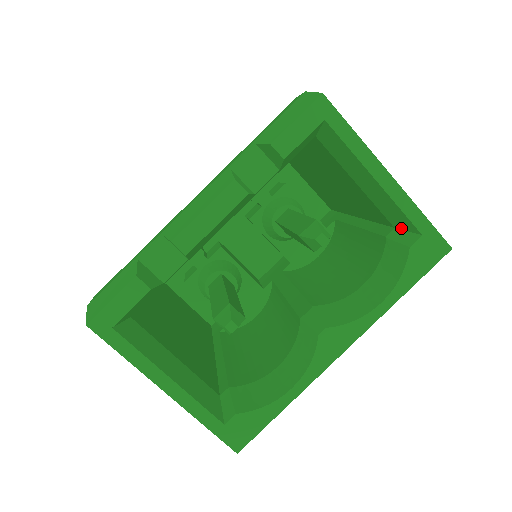
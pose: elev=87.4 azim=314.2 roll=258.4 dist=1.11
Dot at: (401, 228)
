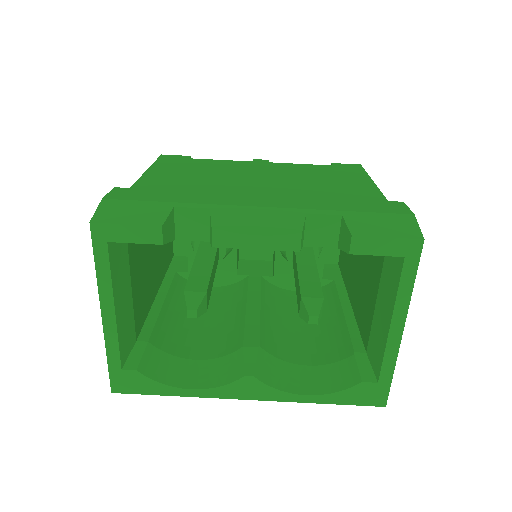
Dot at: (370, 360)
